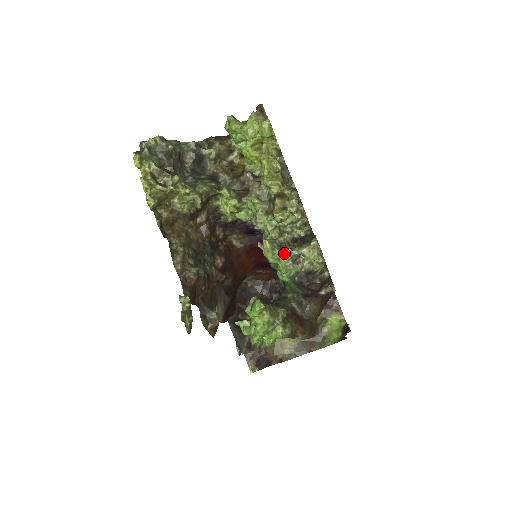
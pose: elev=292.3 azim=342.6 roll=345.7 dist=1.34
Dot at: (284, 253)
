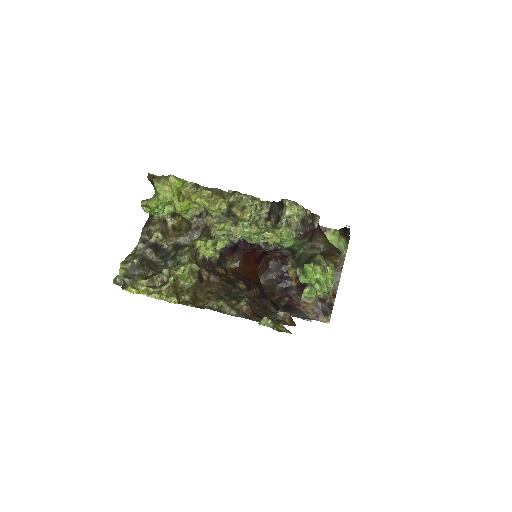
Dot at: (282, 227)
